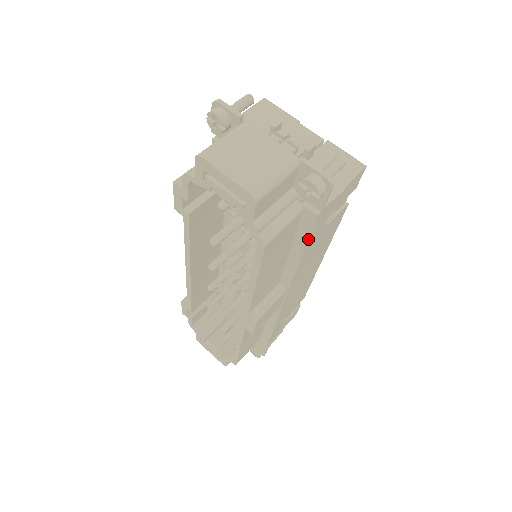
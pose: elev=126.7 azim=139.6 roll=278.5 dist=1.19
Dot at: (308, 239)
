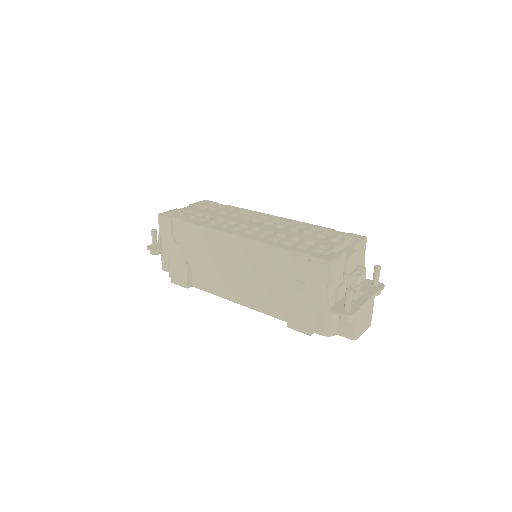
Dot at: occluded
